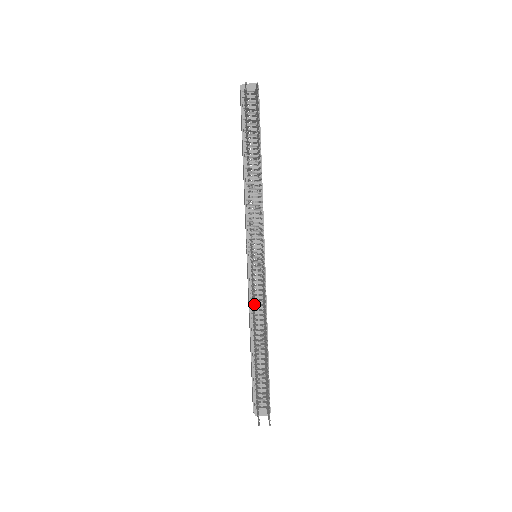
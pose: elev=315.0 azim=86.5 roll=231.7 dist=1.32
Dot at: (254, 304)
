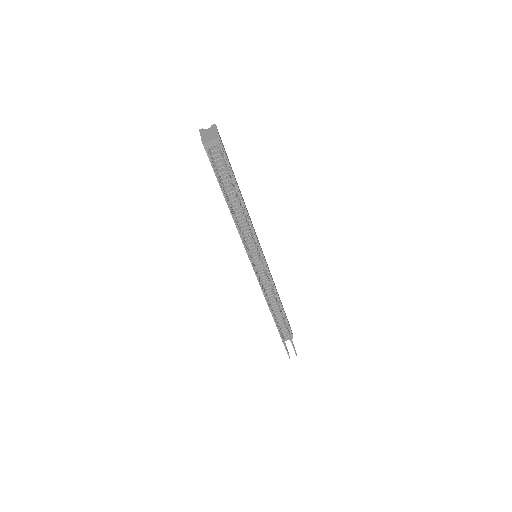
Dot at: occluded
